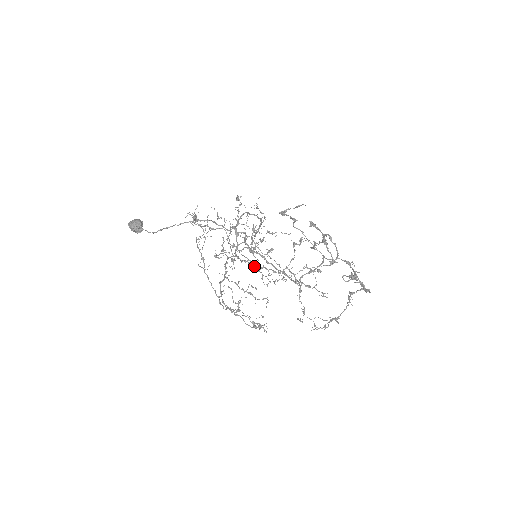
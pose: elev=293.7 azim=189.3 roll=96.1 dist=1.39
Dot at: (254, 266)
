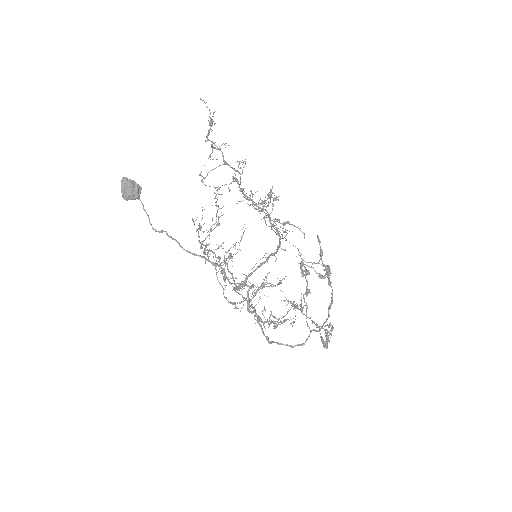
Dot at: (246, 299)
